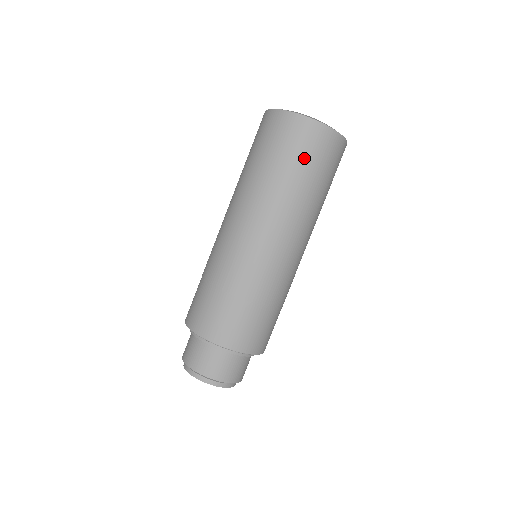
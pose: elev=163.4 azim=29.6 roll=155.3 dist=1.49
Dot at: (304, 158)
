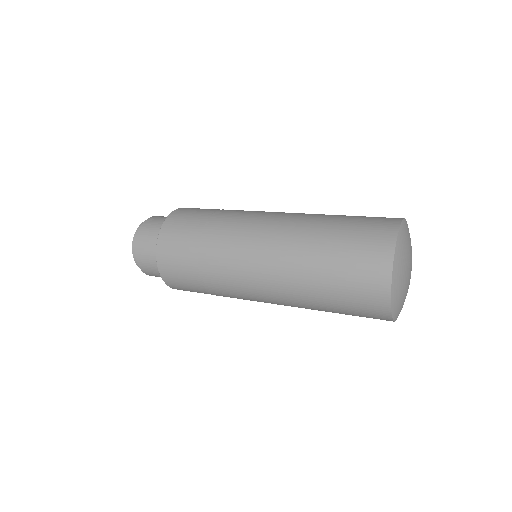
Dot at: (346, 293)
